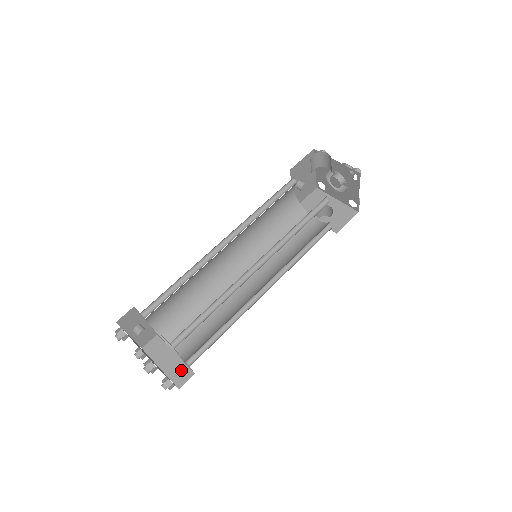
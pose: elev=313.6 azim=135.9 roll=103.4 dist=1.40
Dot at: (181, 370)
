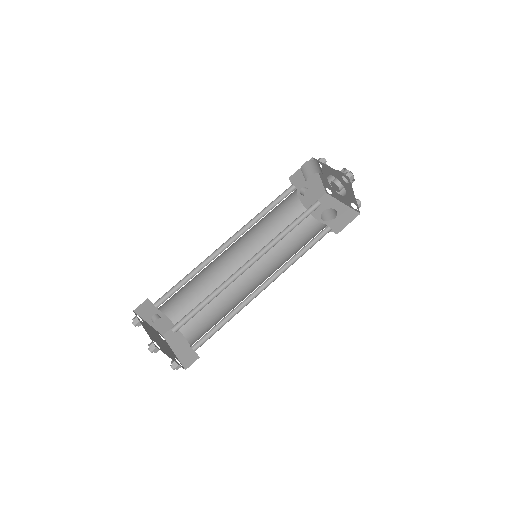
Dot at: (189, 354)
